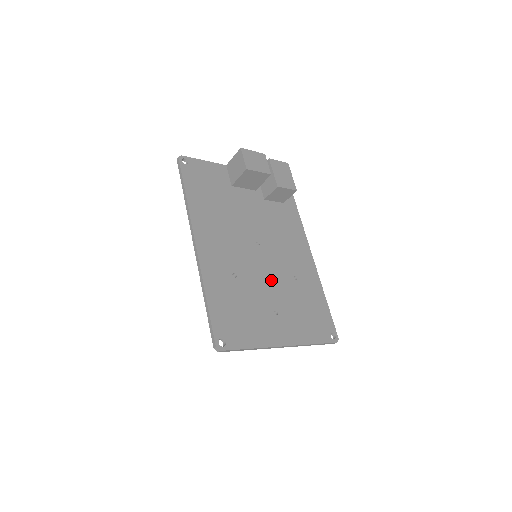
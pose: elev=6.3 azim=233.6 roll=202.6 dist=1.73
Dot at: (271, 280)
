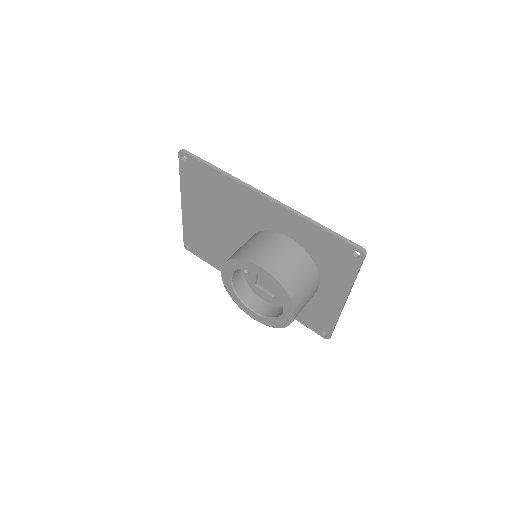
Dot at: occluded
